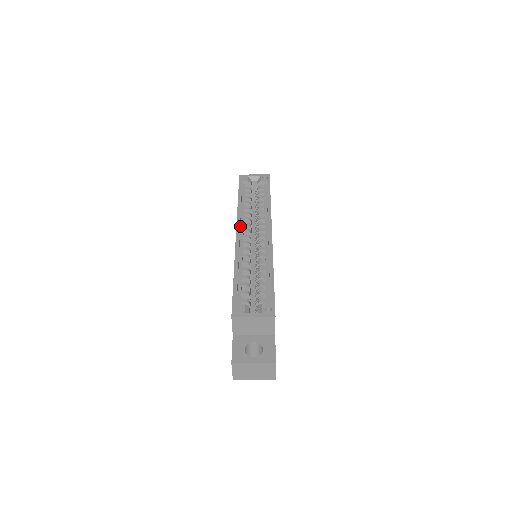
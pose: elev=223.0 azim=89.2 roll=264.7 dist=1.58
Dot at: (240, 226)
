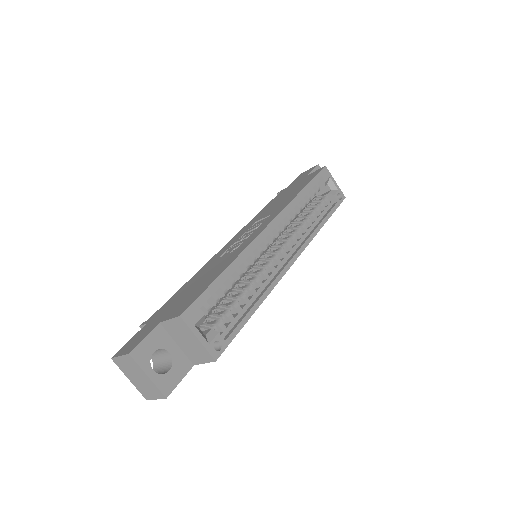
Dot at: (278, 219)
